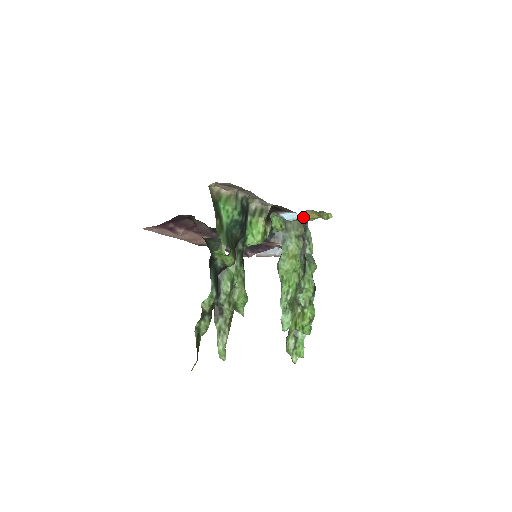
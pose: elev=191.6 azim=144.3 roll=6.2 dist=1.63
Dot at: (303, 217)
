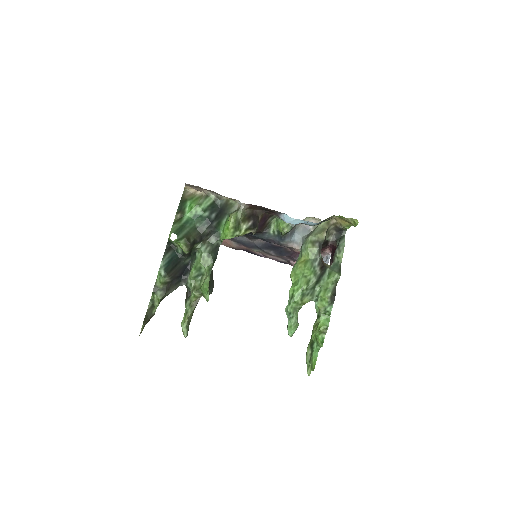
Dot at: (336, 225)
